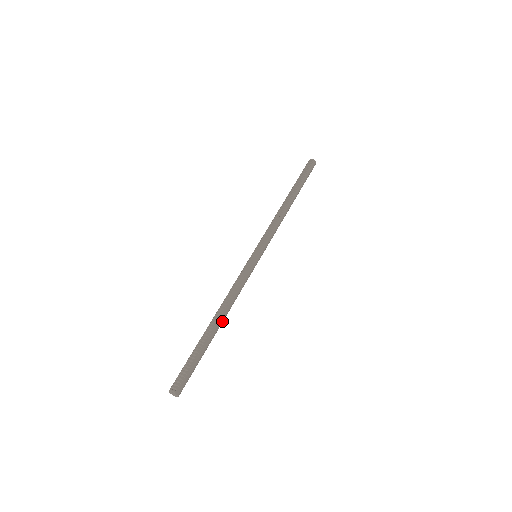
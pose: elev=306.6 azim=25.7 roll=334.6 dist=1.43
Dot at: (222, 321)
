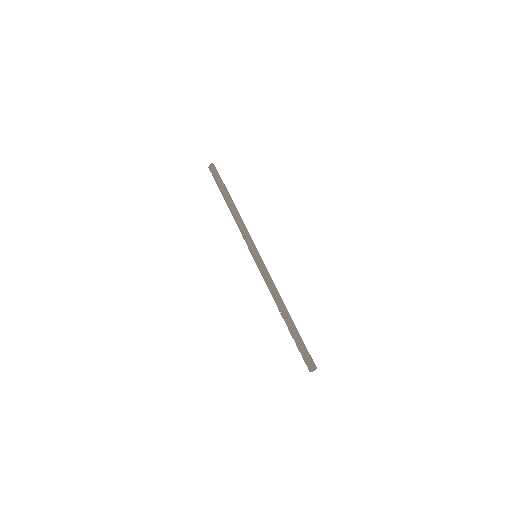
Dot at: (285, 309)
